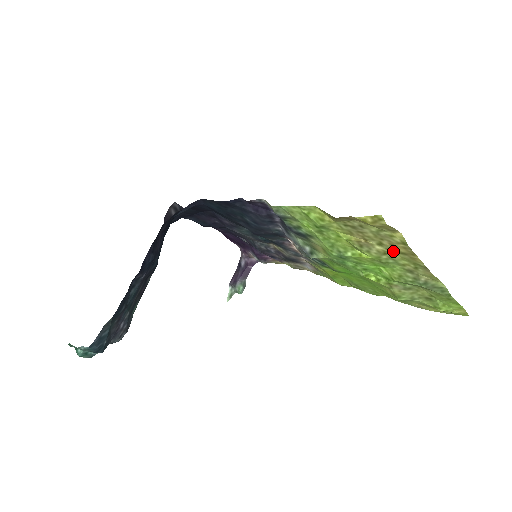
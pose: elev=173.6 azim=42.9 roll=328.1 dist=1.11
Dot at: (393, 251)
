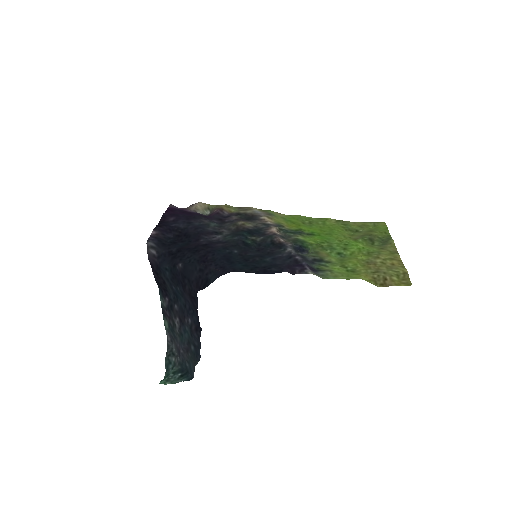
Dot at: (386, 259)
